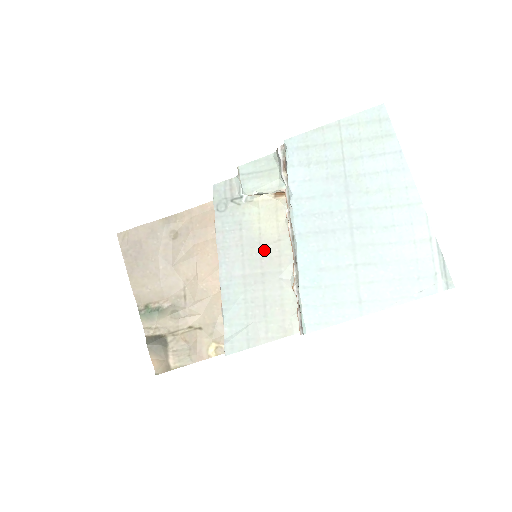
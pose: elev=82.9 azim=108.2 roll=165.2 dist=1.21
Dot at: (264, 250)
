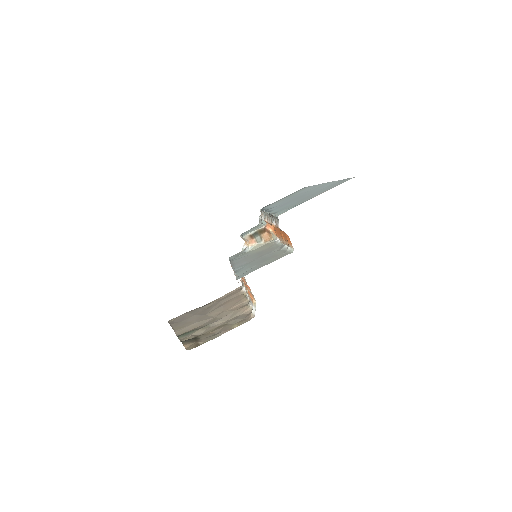
Dot at: occluded
